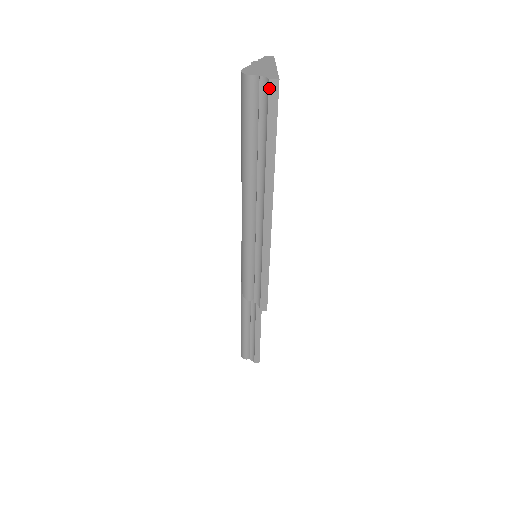
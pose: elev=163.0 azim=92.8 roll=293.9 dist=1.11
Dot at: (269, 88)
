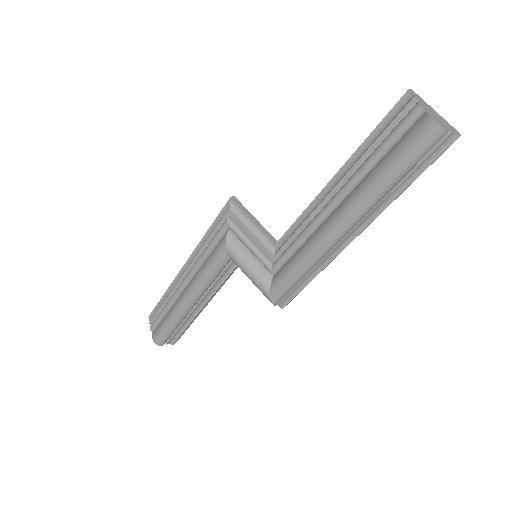
Dot at: occluded
